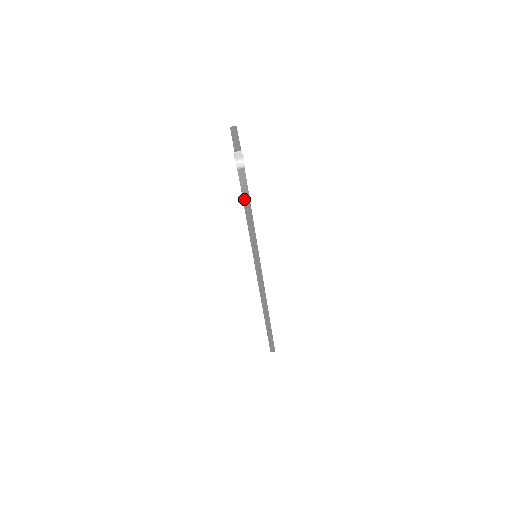
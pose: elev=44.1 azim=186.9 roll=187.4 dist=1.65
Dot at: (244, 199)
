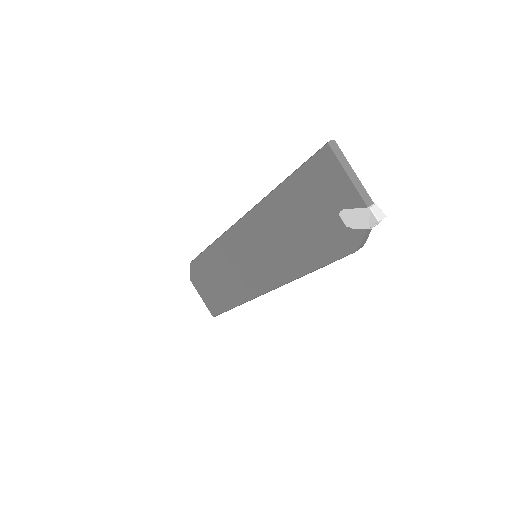
Dot at: occluded
